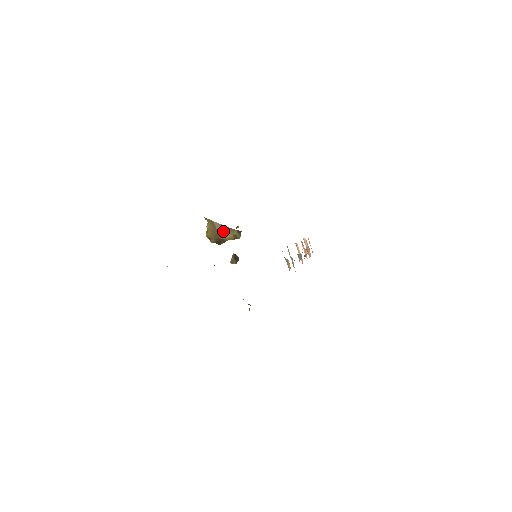
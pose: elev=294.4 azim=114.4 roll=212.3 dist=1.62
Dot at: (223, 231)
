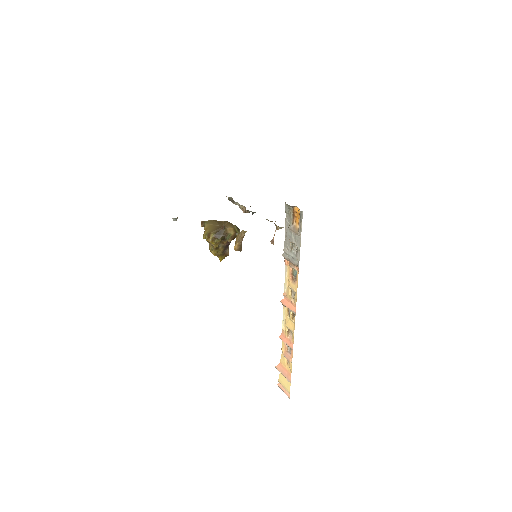
Dot at: (223, 223)
